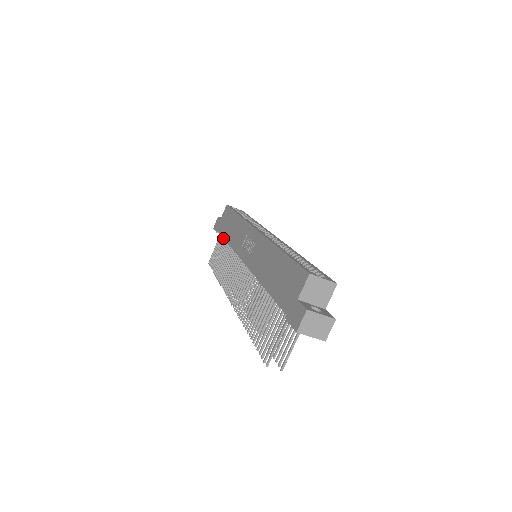
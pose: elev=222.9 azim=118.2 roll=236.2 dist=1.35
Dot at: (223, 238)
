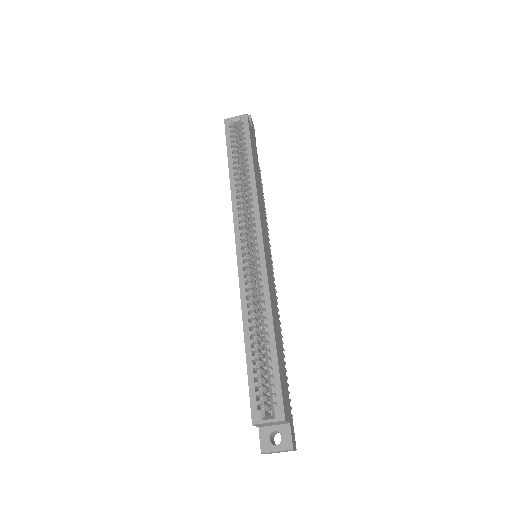
Dot at: occluded
